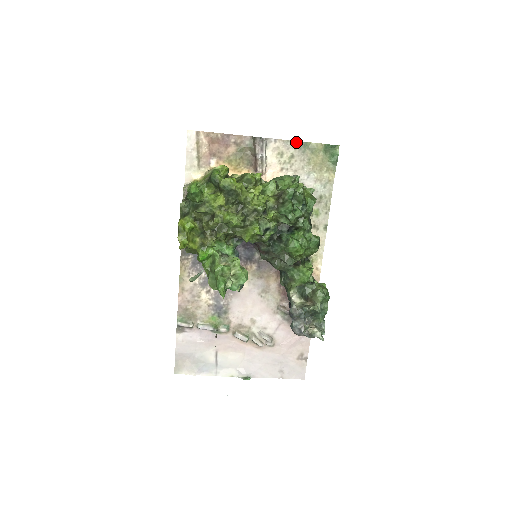
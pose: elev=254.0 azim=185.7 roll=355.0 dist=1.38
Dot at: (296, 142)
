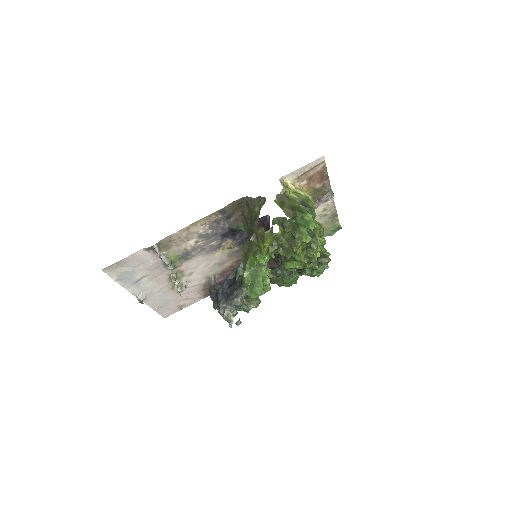
Dot at: (336, 211)
